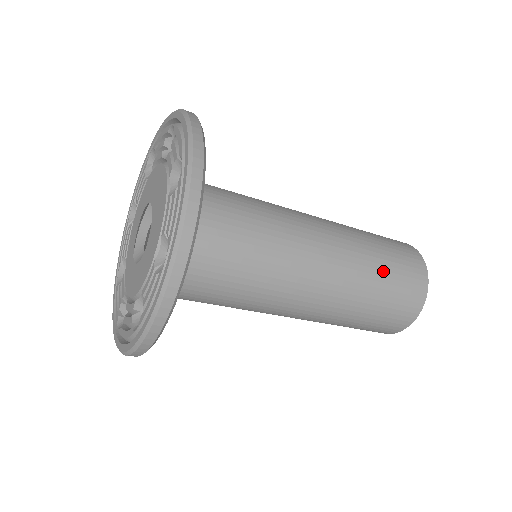
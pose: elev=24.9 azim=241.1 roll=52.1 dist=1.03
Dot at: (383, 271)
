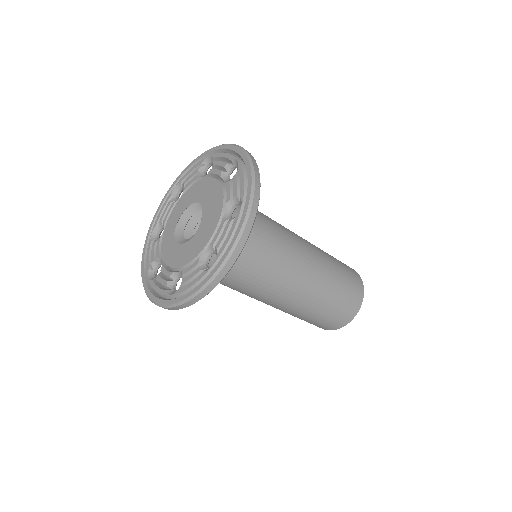
Dot at: (335, 294)
